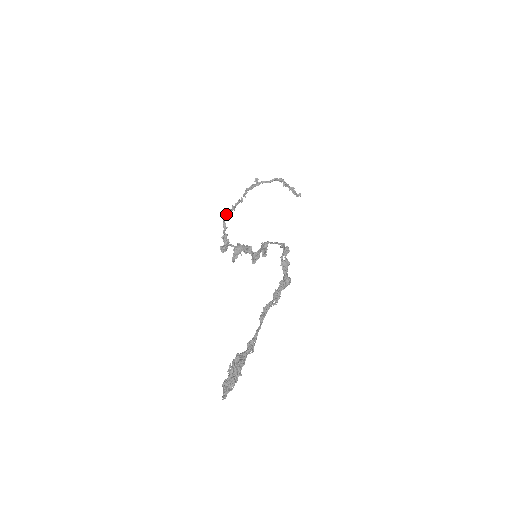
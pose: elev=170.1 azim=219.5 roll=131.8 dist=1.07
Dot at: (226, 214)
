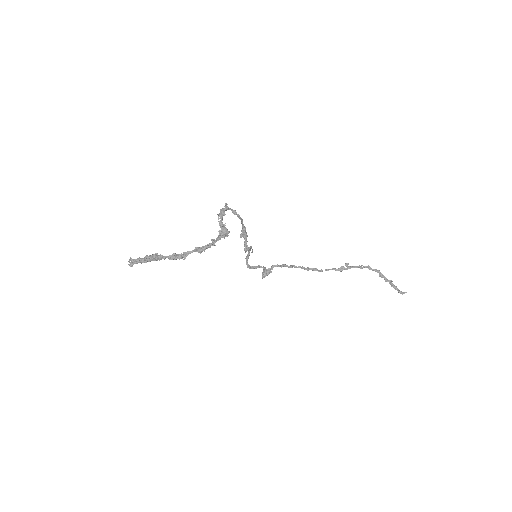
Dot at: (289, 266)
